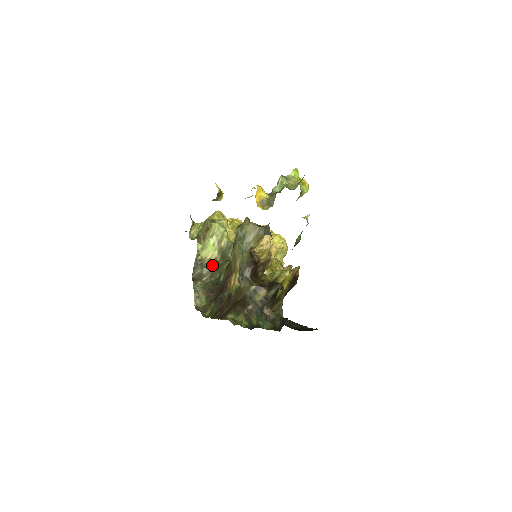
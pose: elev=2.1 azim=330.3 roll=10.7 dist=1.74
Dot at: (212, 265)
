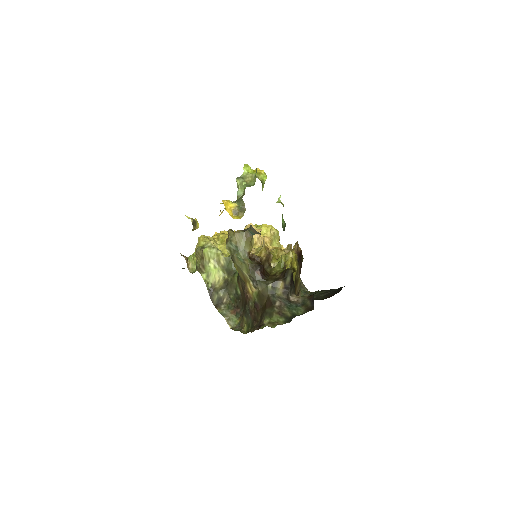
Dot at: (224, 285)
